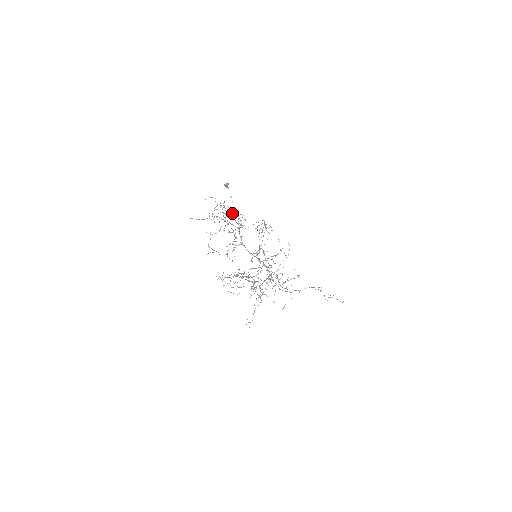
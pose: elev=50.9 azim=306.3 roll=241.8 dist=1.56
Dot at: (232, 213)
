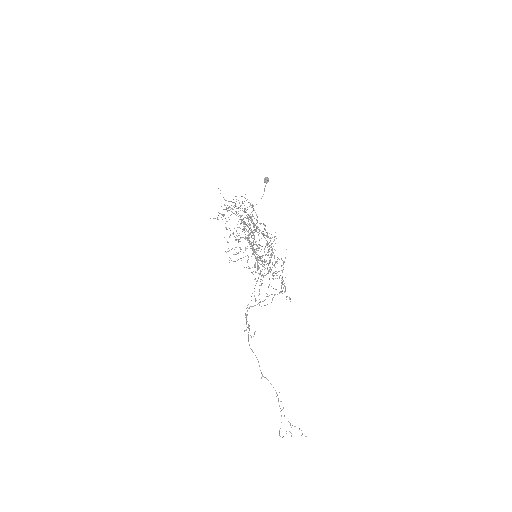
Dot at: occluded
